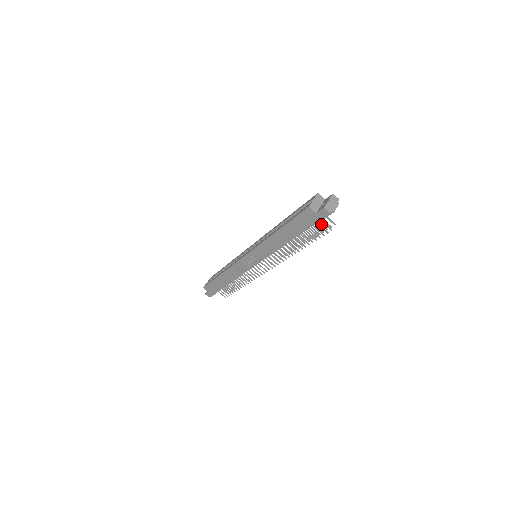
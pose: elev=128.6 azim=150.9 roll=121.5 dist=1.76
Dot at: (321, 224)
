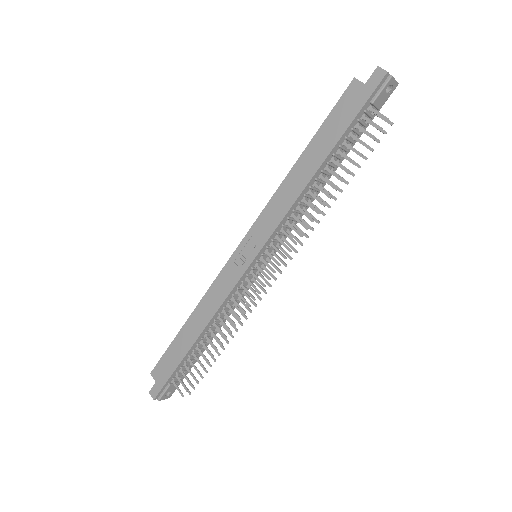
Dot at: occluded
